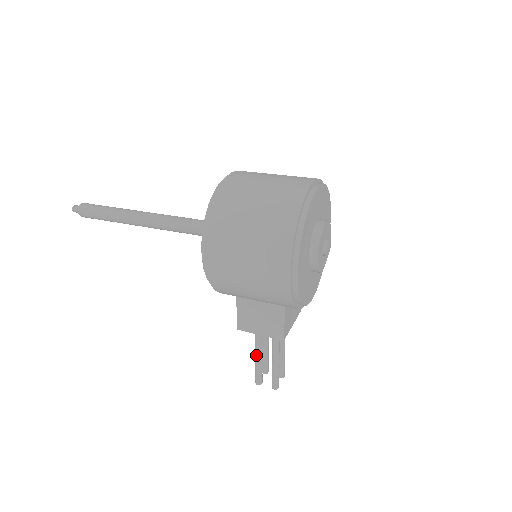
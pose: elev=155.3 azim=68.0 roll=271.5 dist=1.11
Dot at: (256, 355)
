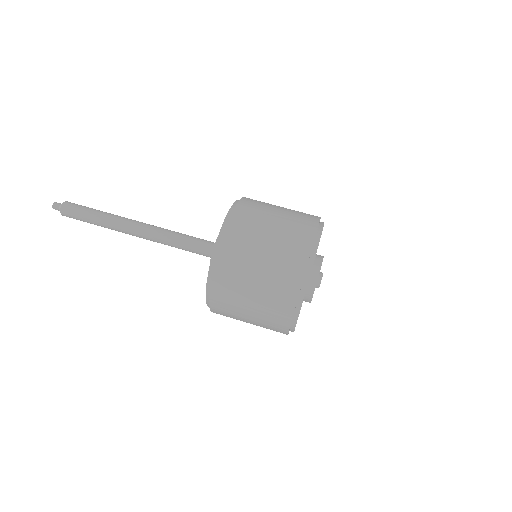
Dot at: occluded
